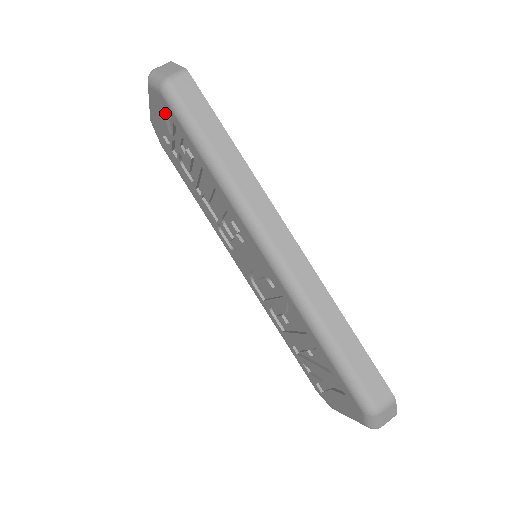
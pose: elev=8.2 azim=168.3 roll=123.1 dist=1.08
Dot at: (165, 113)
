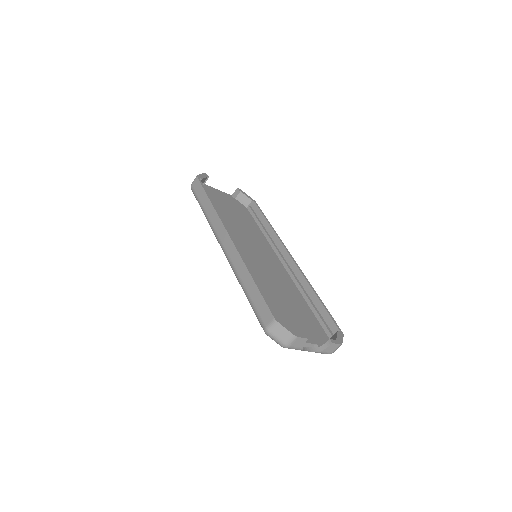
Dot at: occluded
